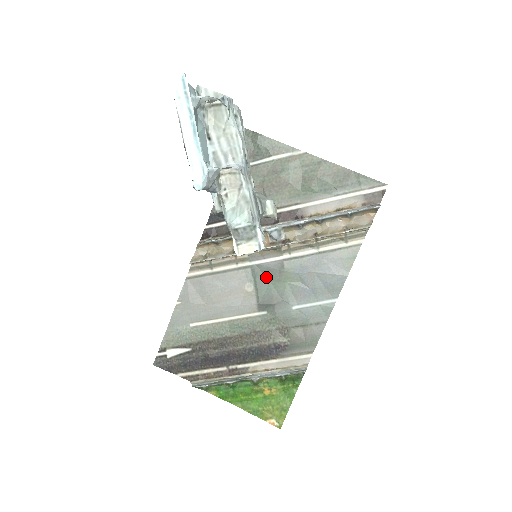
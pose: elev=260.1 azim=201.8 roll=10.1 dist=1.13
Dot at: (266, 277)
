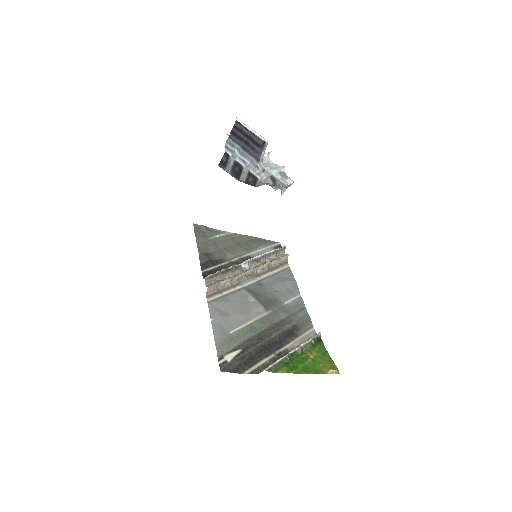
Dot at: (256, 292)
